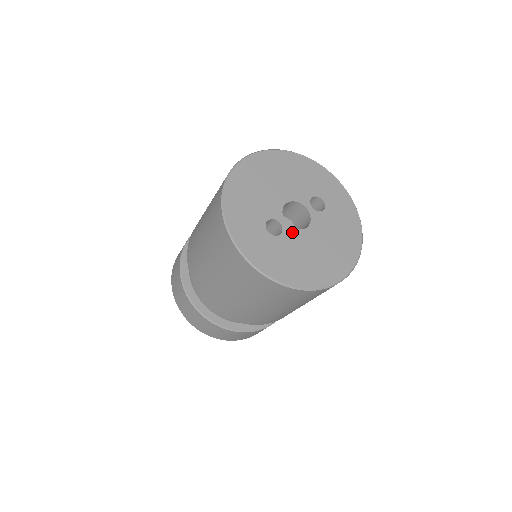
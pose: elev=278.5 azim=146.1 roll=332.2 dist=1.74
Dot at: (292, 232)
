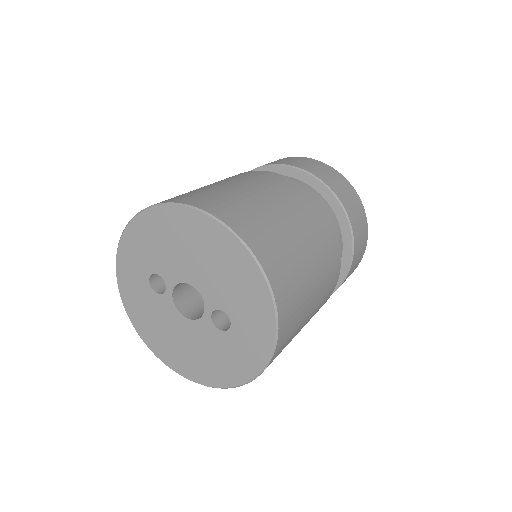
Dot at: (170, 304)
